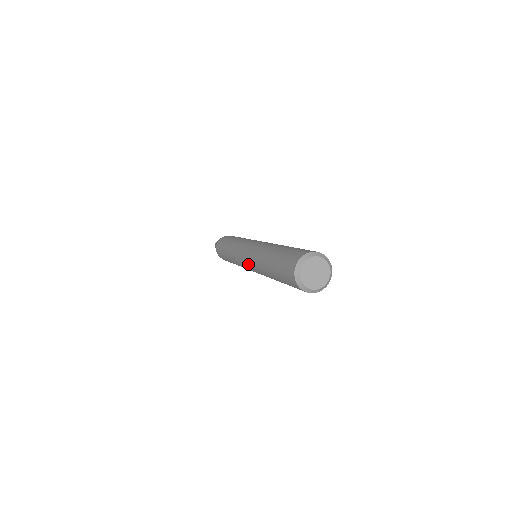
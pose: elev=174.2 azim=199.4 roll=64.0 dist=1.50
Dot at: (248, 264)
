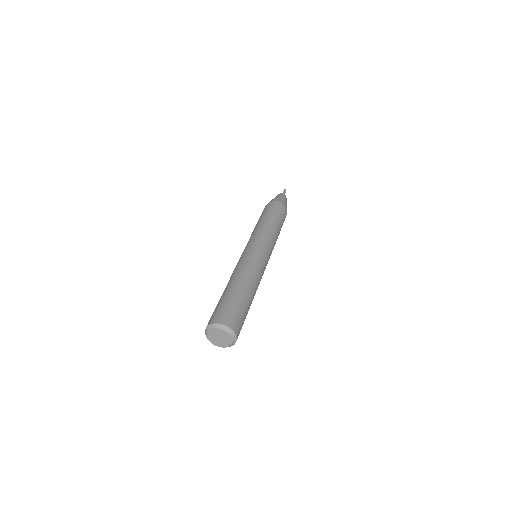
Dot at: occluded
